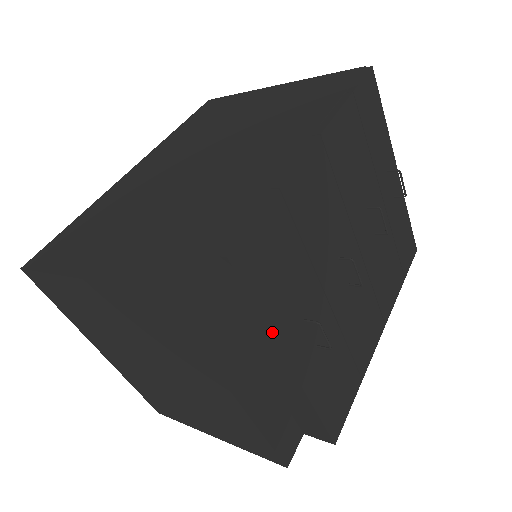
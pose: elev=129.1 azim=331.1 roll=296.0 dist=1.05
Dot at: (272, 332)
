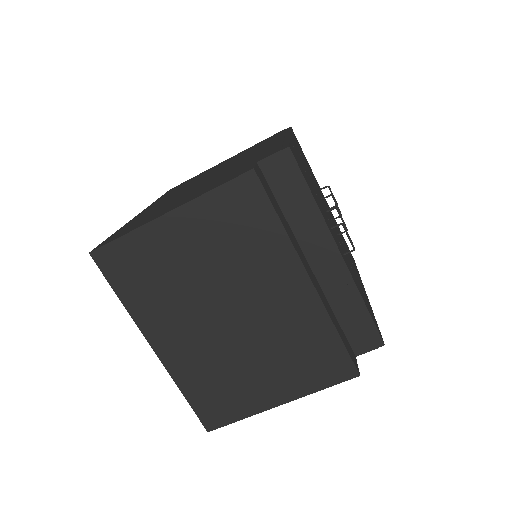
Dot at: (322, 216)
